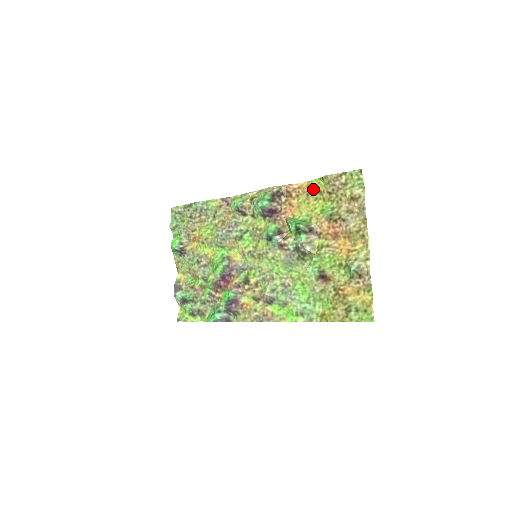
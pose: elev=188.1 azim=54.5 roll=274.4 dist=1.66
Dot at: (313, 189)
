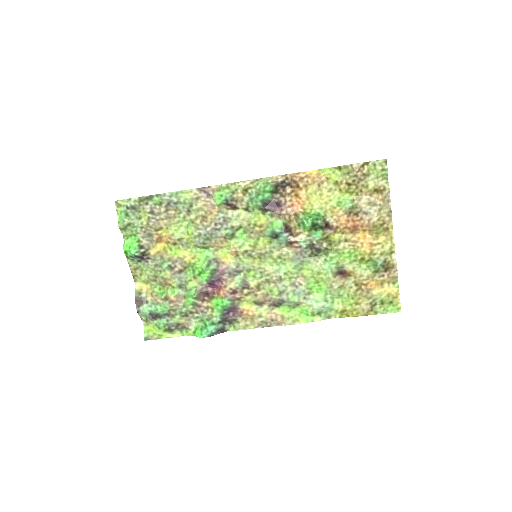
Dot at: (326, 179)
